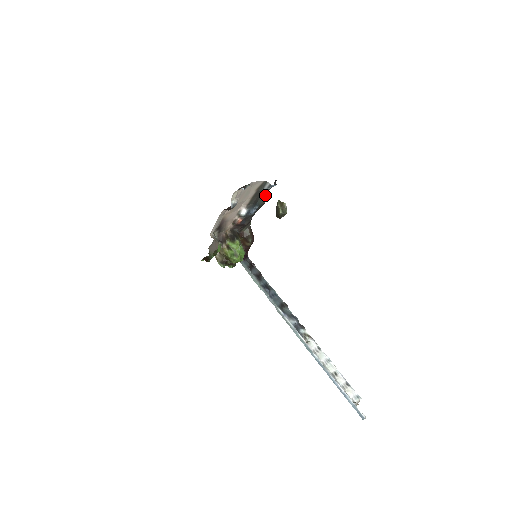
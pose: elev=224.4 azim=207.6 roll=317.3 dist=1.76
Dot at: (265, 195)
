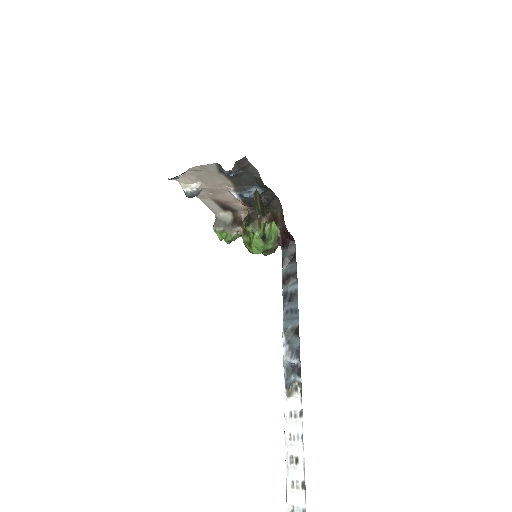
Dot at: (256, 174)
